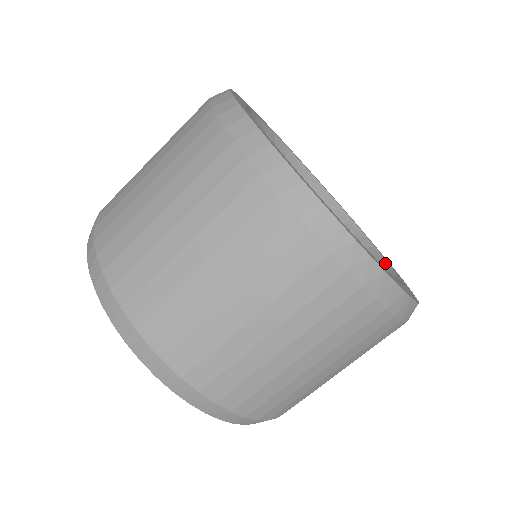
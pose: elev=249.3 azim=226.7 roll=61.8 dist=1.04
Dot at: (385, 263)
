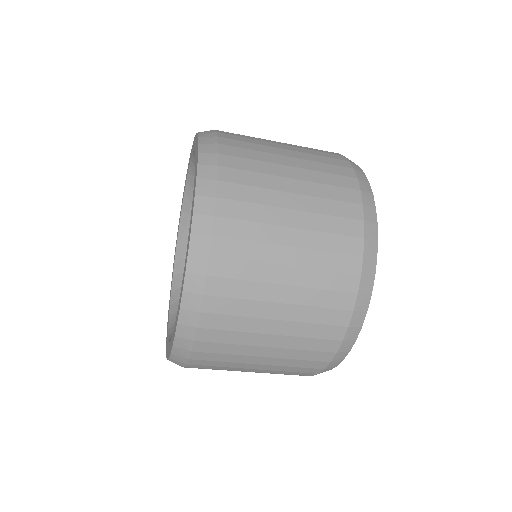
Dot at: occluded
